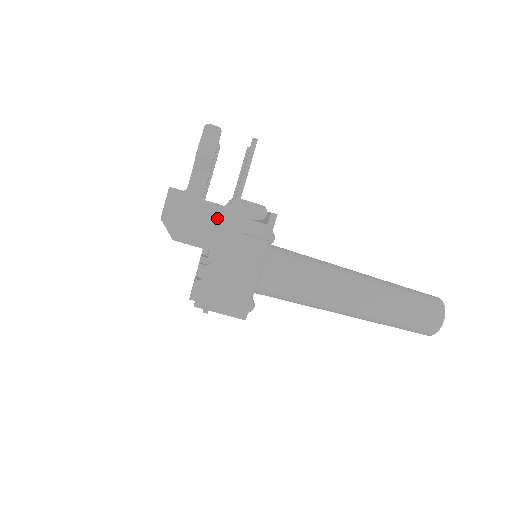
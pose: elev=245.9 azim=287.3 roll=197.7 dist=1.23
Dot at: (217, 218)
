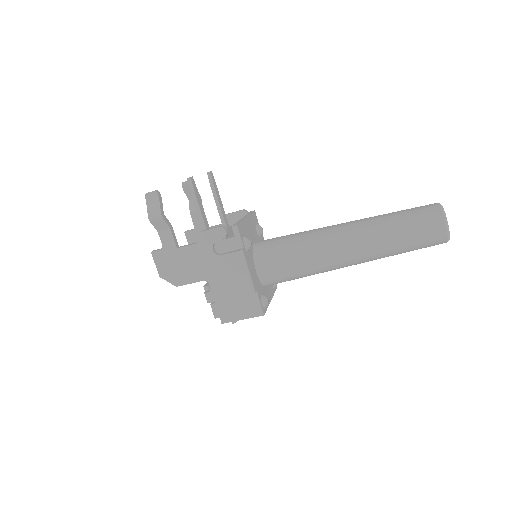
Dot at: (194, 255)
